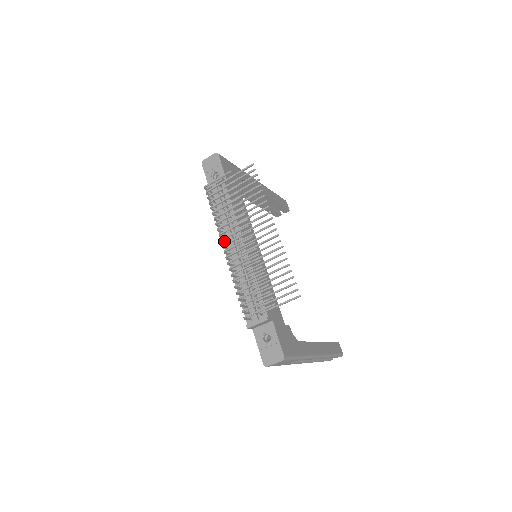
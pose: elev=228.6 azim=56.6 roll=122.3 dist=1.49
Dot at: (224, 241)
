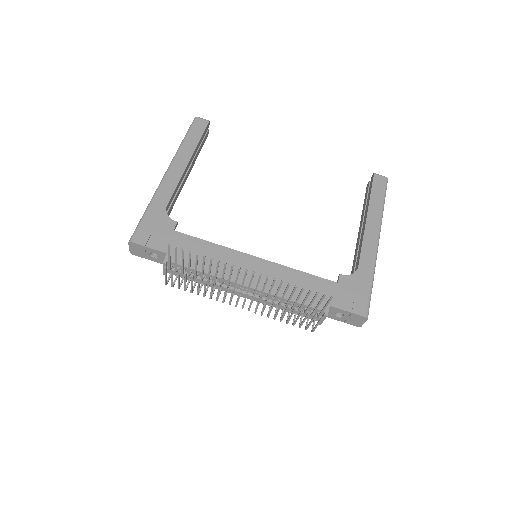
Dot at: (229, 292)
